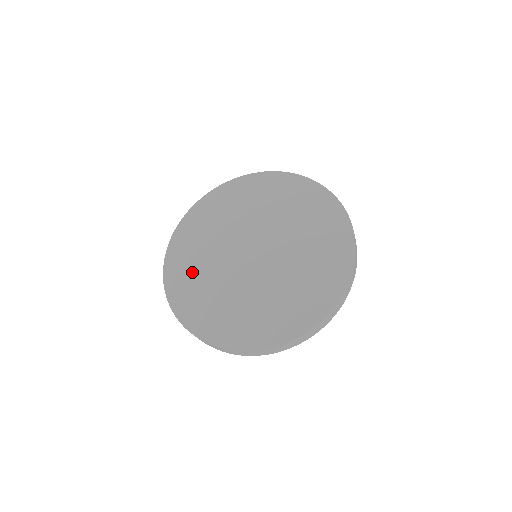
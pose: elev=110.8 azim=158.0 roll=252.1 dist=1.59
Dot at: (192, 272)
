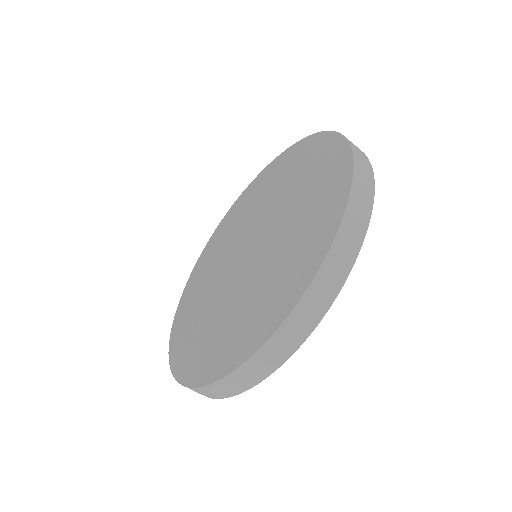
Dot at: (198, 334)
